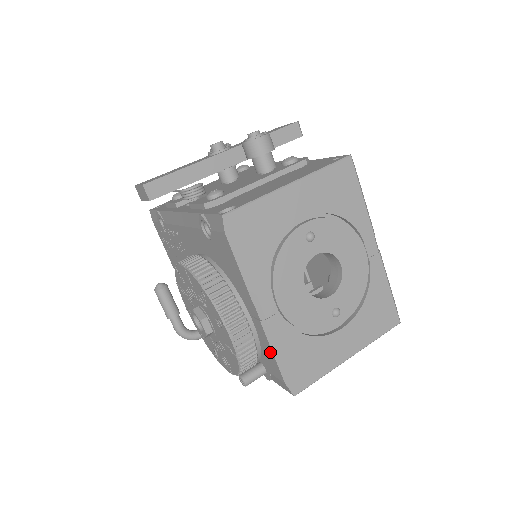
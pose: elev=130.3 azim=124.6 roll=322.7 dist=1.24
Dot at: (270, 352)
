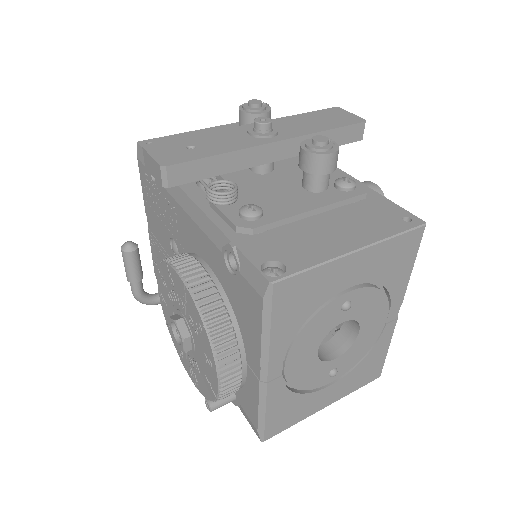
Dot at: (255, 403)
